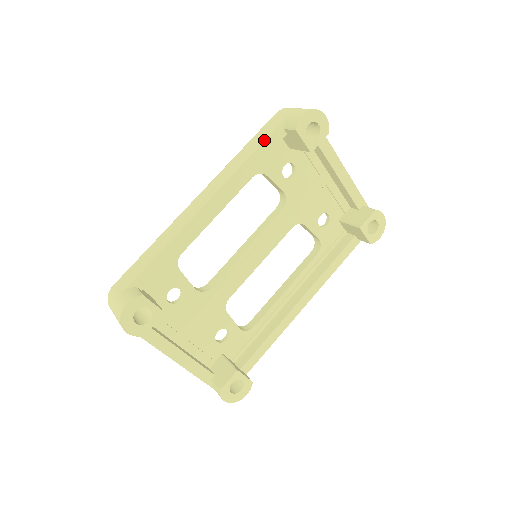
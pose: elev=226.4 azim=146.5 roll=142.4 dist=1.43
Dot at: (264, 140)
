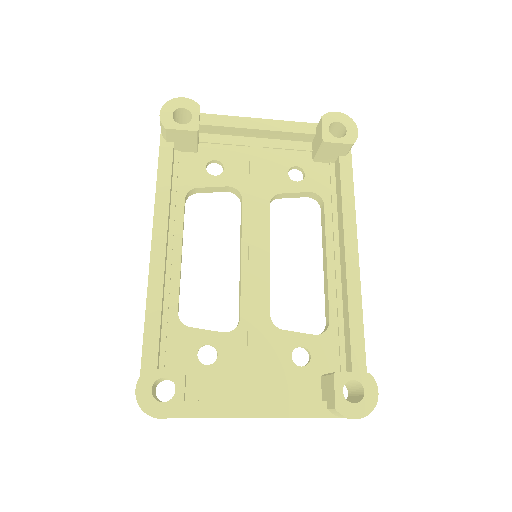
Dot at: (158, 164)
